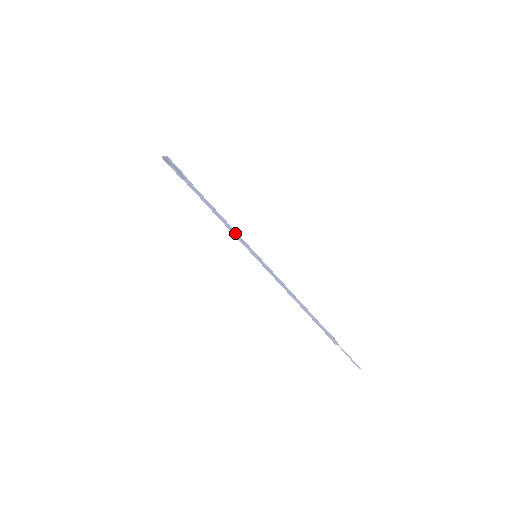
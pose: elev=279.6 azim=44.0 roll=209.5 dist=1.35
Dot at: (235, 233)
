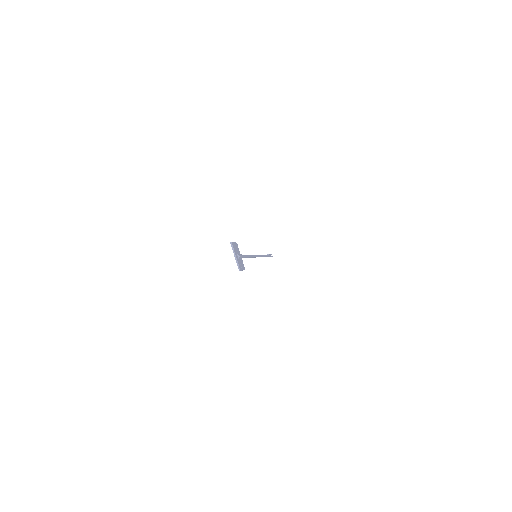
Dot at: (252, 257)
